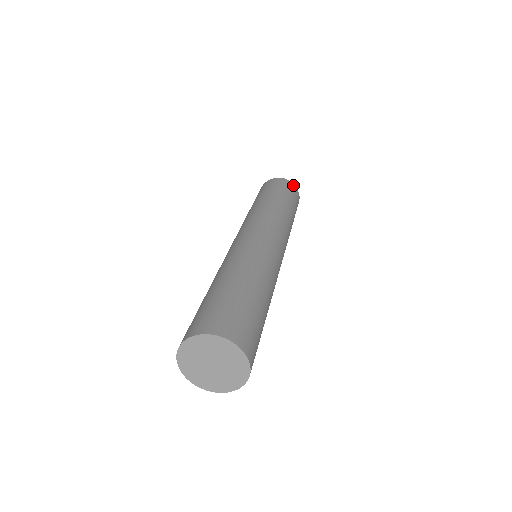
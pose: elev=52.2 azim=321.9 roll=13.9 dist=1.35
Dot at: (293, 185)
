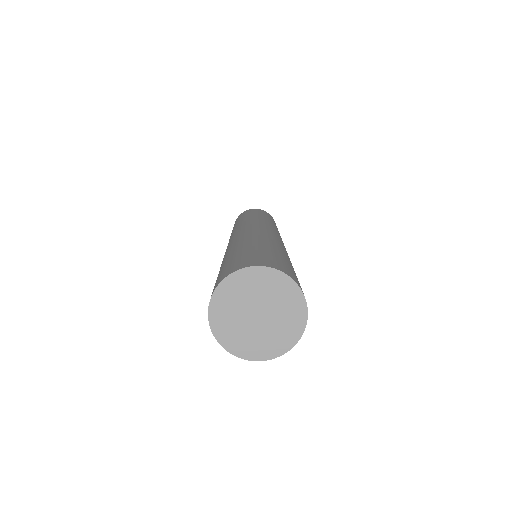
Dot at: occluded
